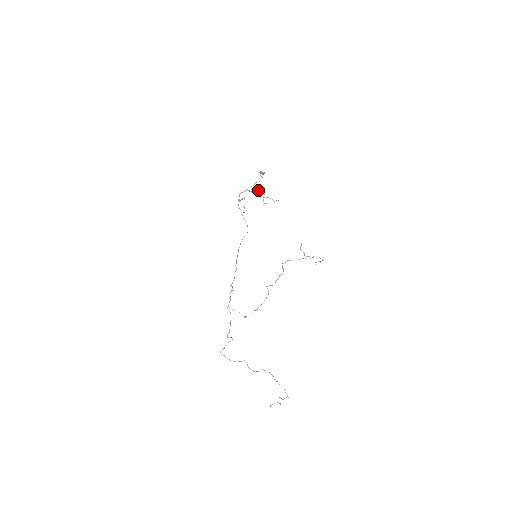
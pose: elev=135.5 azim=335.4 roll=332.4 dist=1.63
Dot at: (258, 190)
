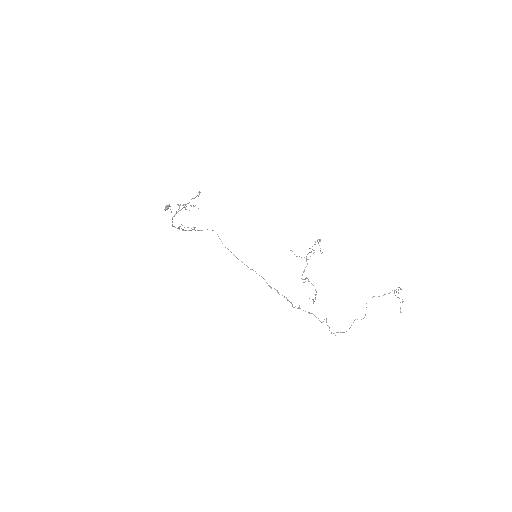
Dot at: (178, 209)
